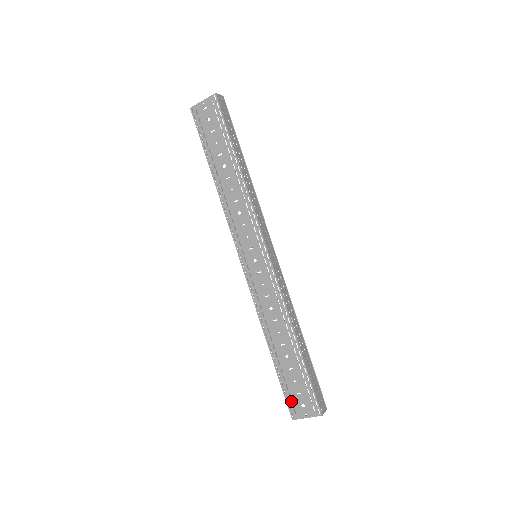
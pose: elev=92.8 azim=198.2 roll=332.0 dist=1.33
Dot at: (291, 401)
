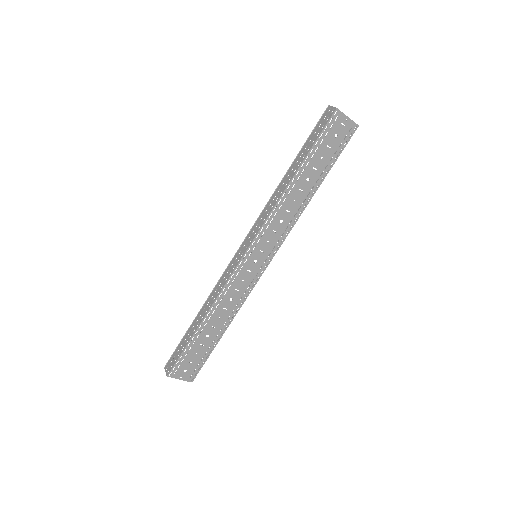
Dot at: (172, 360)
